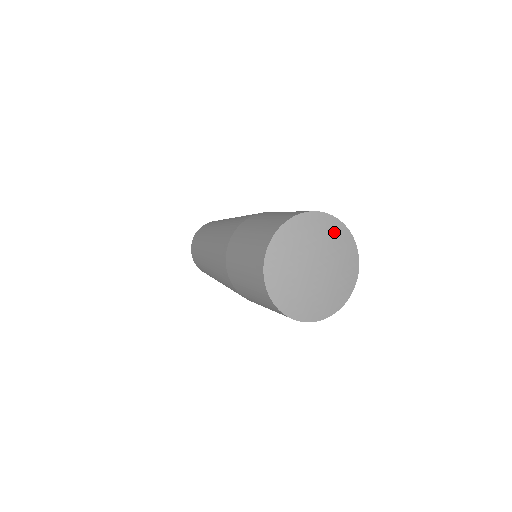
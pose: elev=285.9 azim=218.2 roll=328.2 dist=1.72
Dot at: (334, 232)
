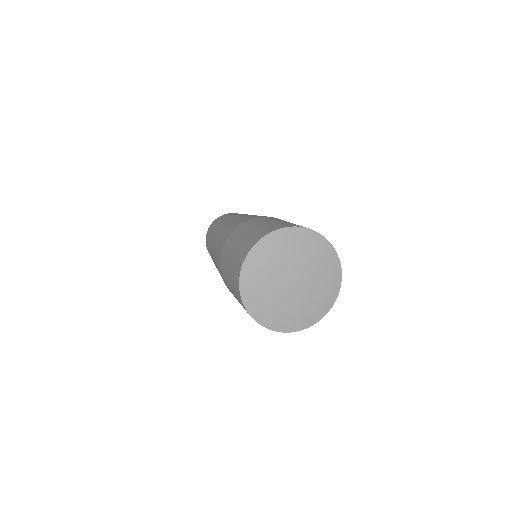
Dot at: (329, 270)
